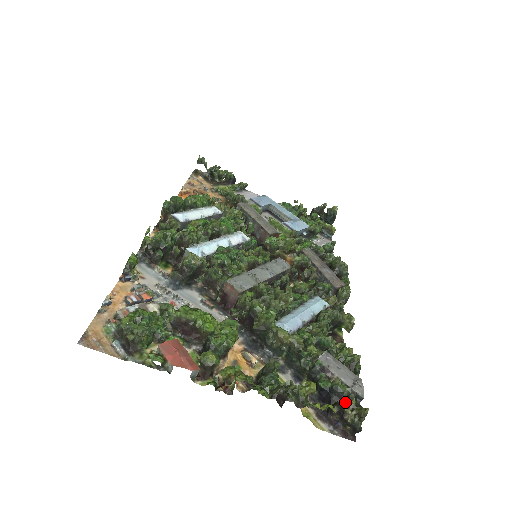
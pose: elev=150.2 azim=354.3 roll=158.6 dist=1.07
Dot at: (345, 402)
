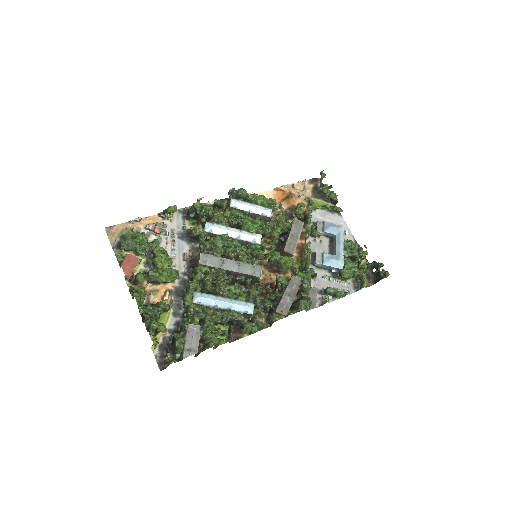
Dot at: (174, 352)
